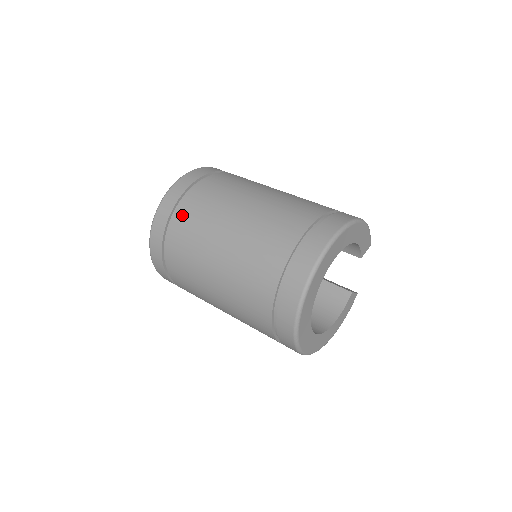
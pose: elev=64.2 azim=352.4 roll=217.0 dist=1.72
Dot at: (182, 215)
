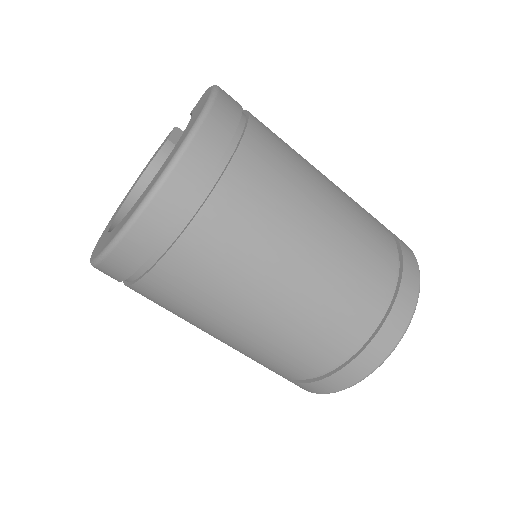
Dot at: (177, 266)
